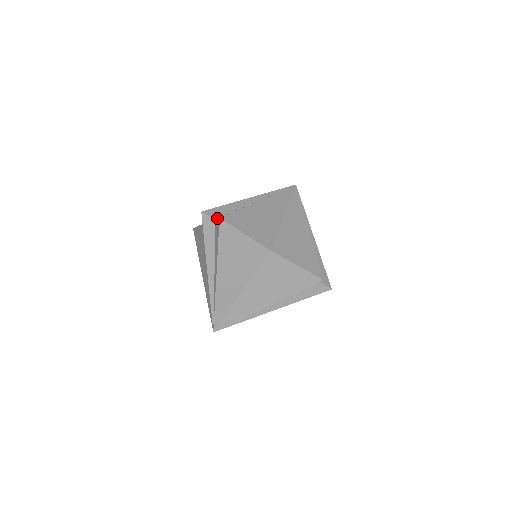
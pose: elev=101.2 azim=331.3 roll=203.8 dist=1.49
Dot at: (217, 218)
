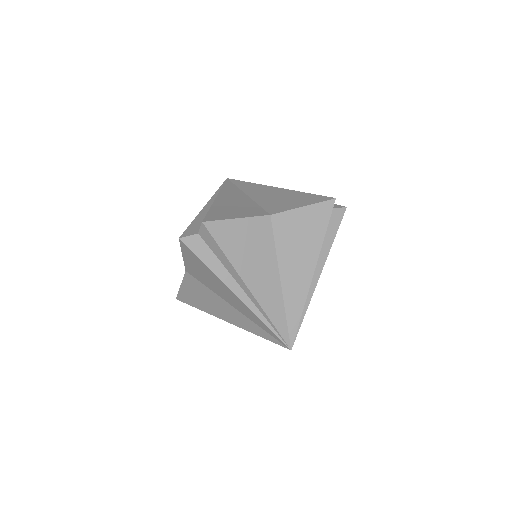
Dot at: (198, 232)
